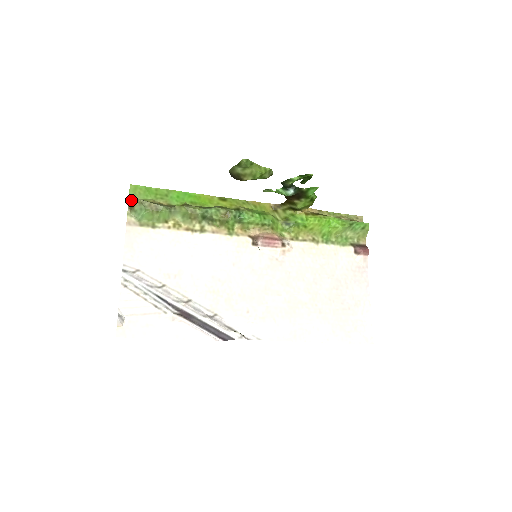
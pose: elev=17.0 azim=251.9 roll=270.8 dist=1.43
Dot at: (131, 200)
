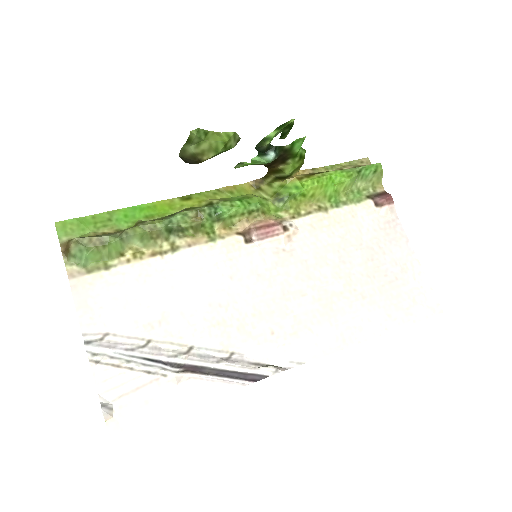
Dot at: (63, 243)
